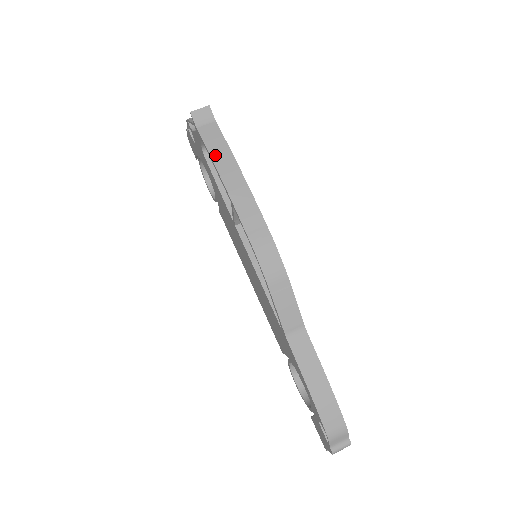
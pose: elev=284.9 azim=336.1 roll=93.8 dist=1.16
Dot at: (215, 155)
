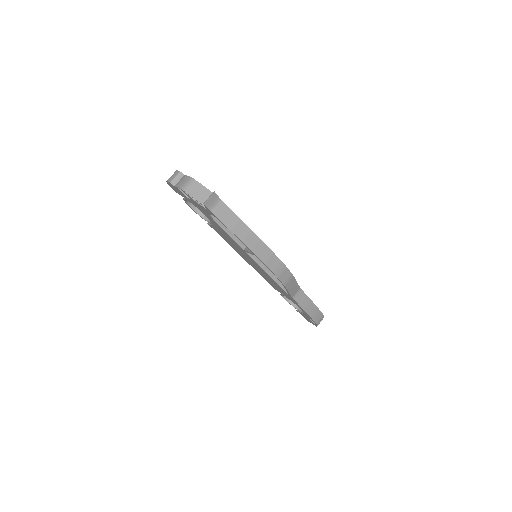
Dot at: (233, 228)
